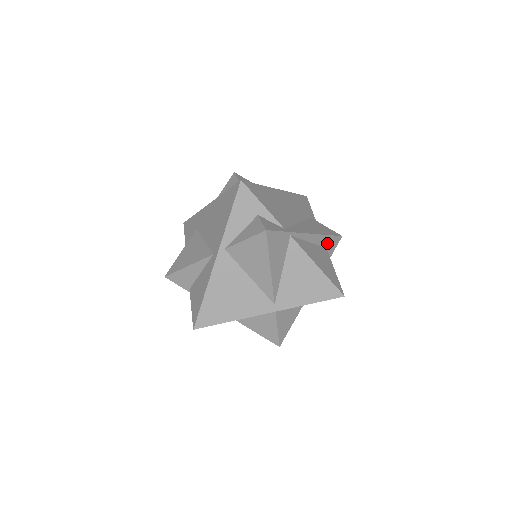
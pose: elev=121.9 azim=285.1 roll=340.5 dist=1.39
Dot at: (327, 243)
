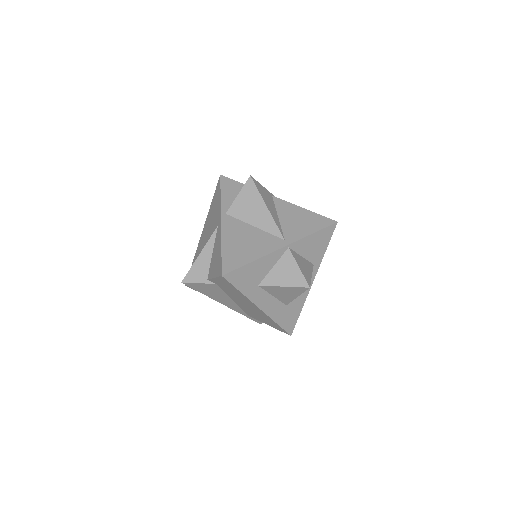
Dot at: occluded
